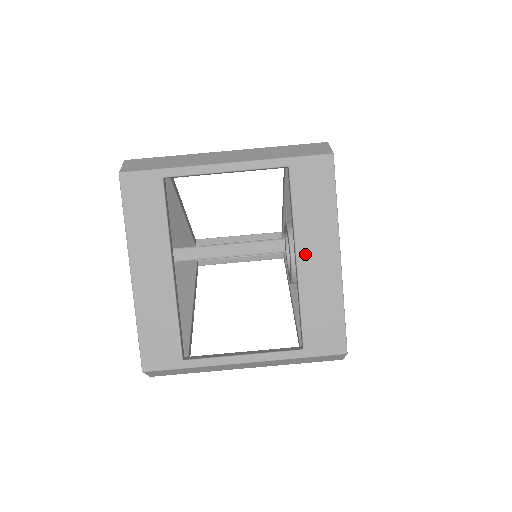
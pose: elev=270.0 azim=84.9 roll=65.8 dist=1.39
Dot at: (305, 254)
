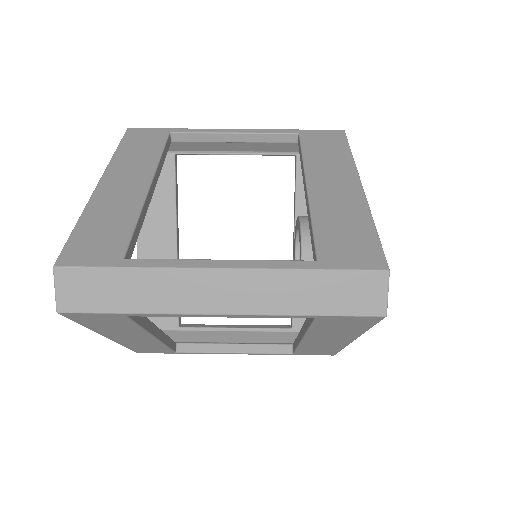
Dot at: (317, 181)
